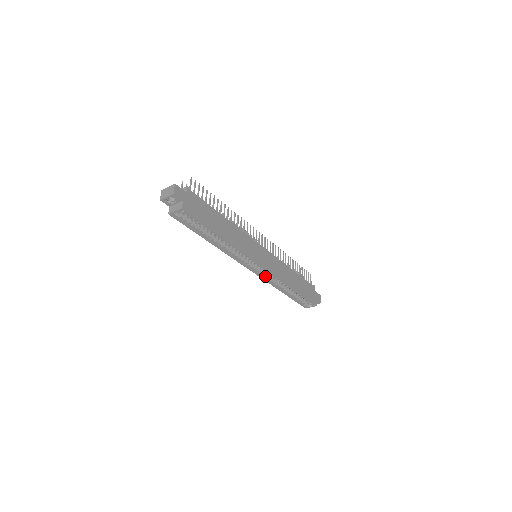
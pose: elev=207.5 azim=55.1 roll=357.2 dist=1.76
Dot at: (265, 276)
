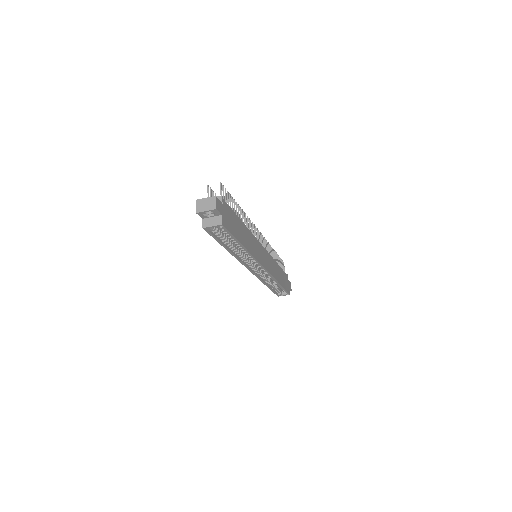
Dot at: (259, 274)
